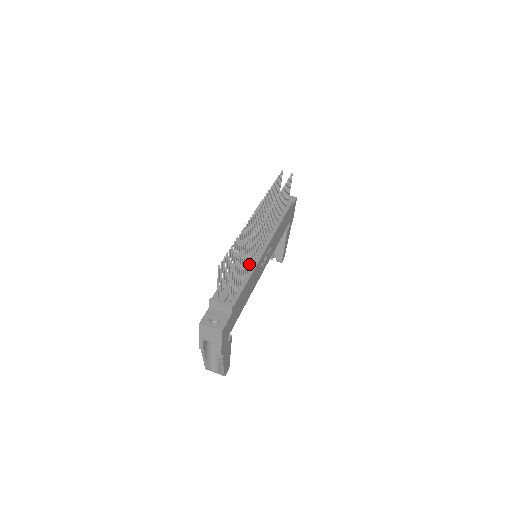
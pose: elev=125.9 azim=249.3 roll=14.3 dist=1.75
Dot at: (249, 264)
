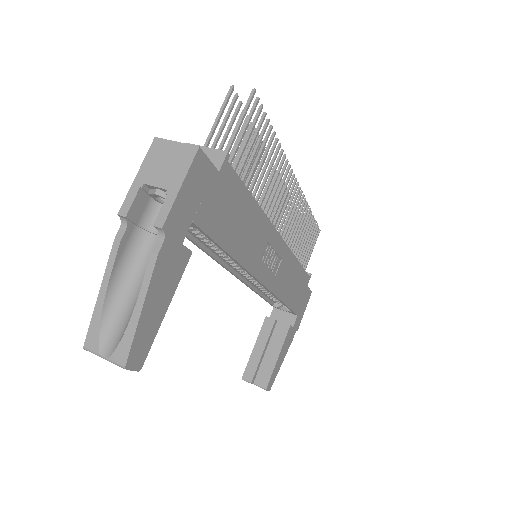
Dot at: (259, 194)
